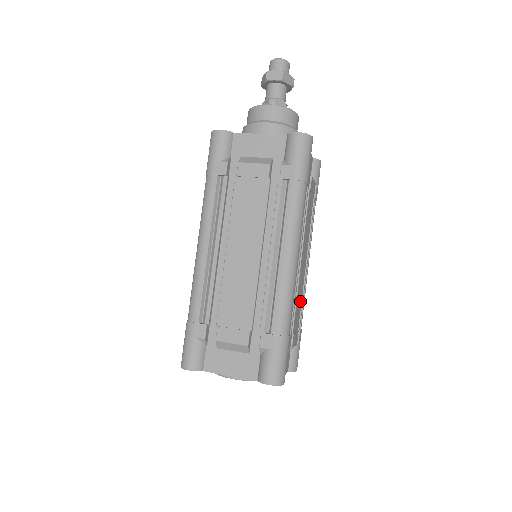
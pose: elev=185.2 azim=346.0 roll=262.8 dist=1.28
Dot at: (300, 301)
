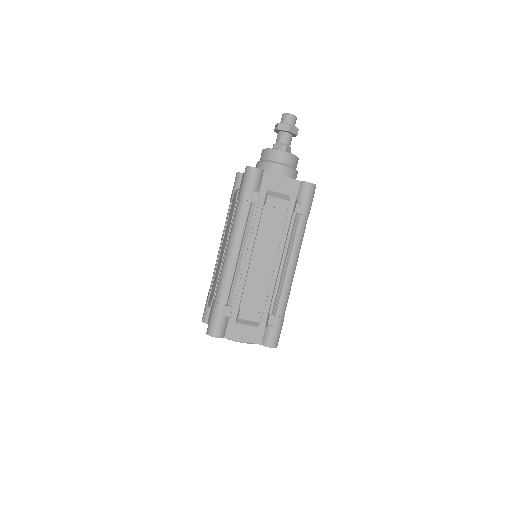
Dot at: (263, 290)
